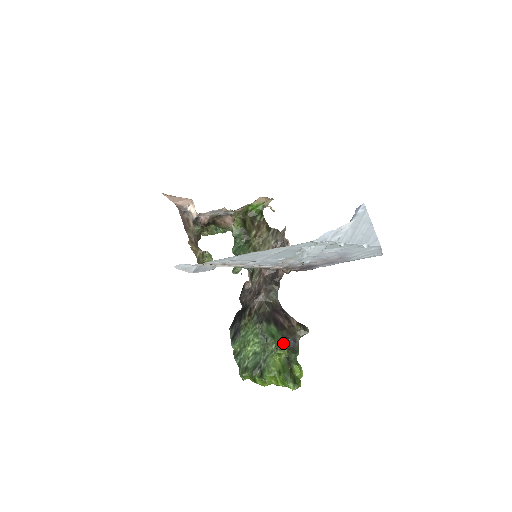
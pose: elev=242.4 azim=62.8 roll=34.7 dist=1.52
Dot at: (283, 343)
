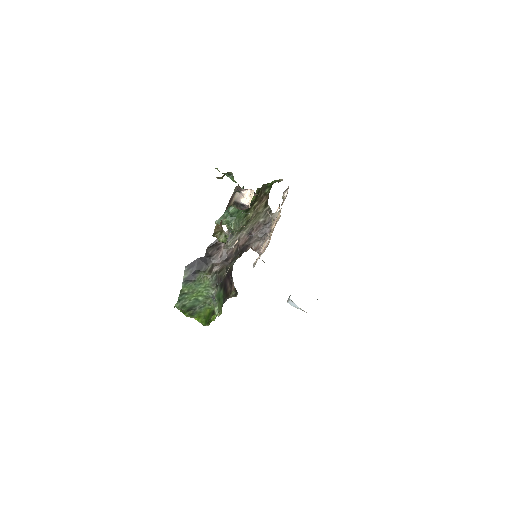
Dot at: occluded
